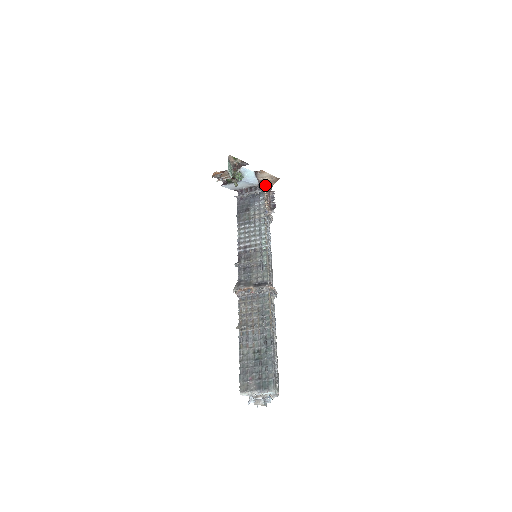
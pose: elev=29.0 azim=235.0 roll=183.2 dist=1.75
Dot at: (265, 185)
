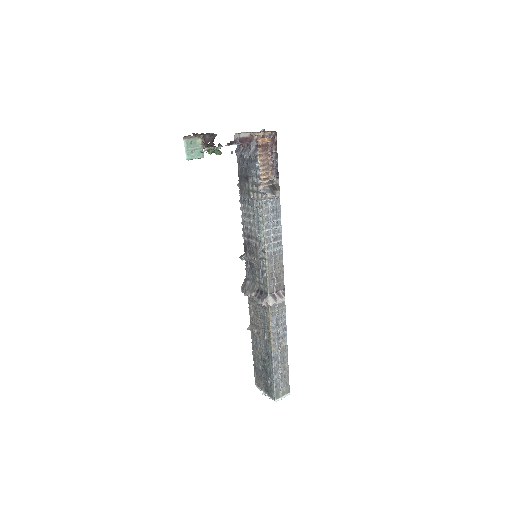
Dot at: (258, 144)
